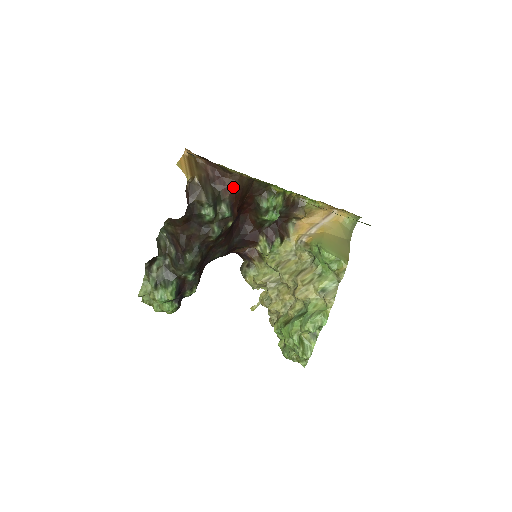
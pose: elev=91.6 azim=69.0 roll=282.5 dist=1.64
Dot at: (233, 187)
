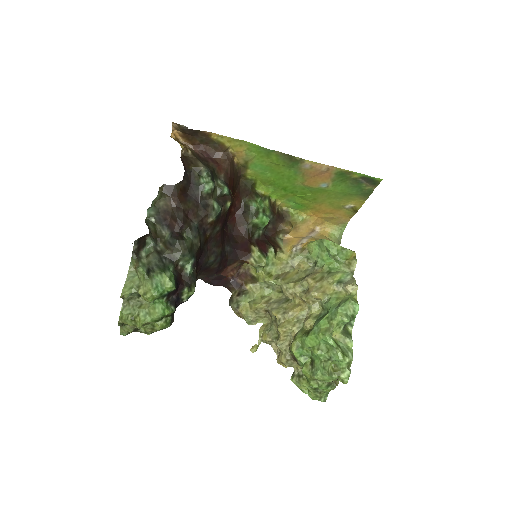
Dot at: (227, 166)
